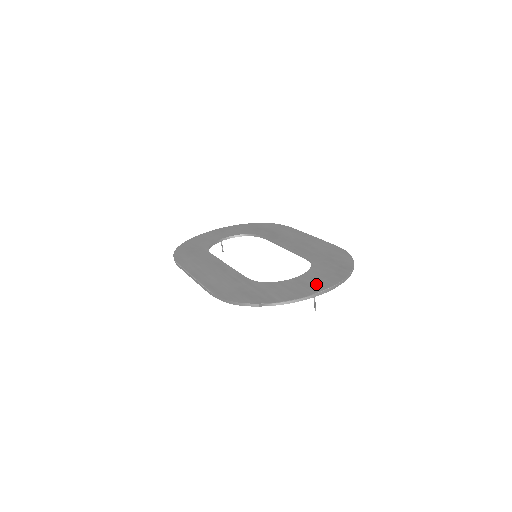
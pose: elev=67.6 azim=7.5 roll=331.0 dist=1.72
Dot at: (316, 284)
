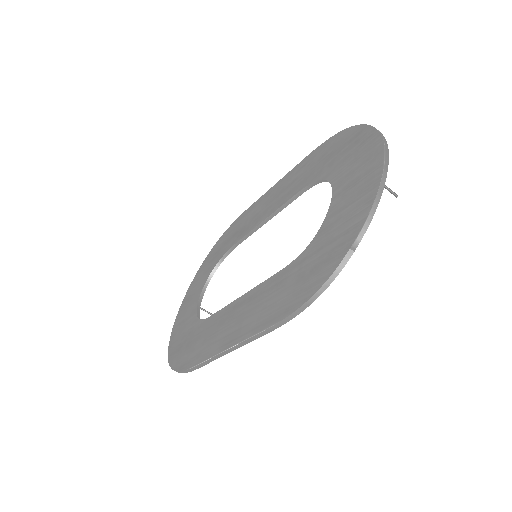
Dot at: (364, 167)
